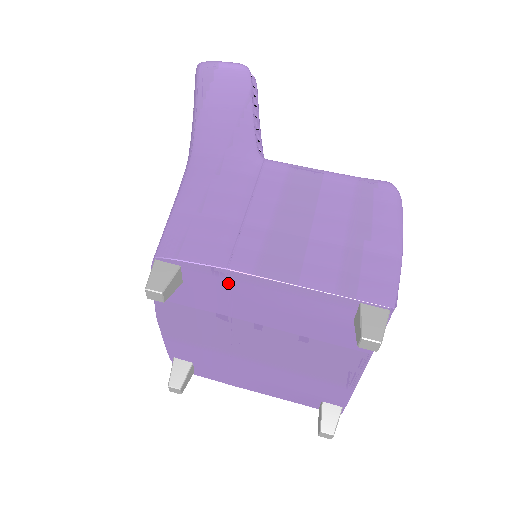
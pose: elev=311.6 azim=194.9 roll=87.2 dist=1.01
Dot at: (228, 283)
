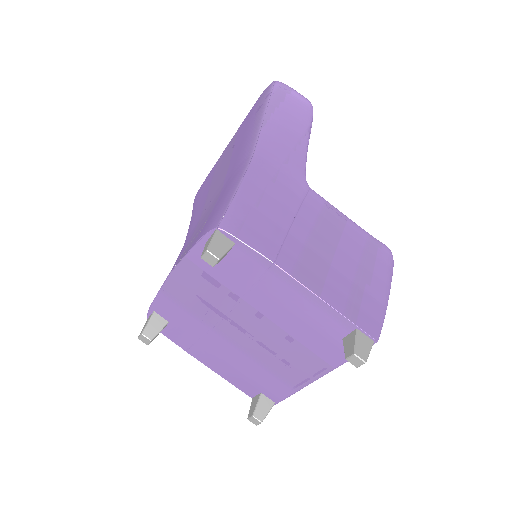
Dot at: (264, 273)
